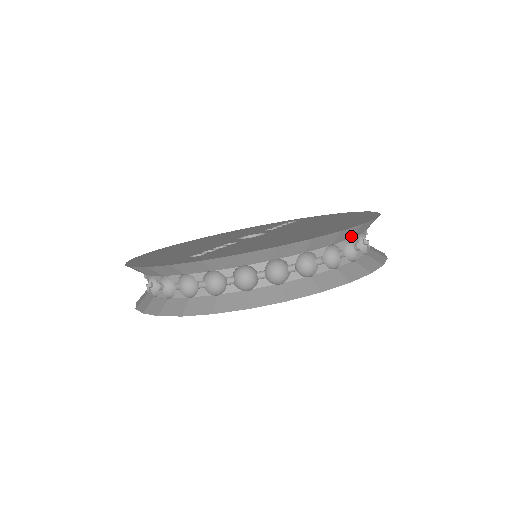
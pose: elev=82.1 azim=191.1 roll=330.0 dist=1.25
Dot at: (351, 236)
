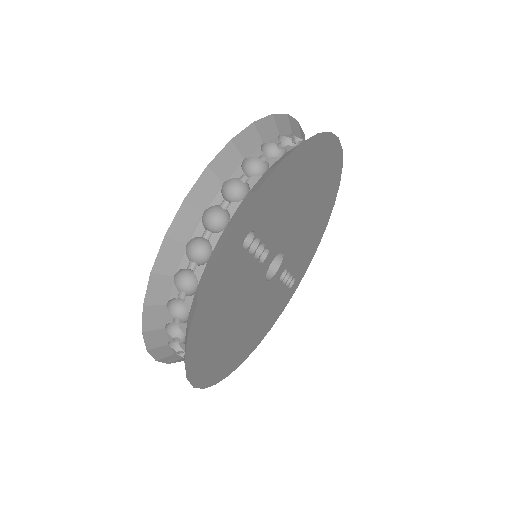
Dot at: (300, 136)
